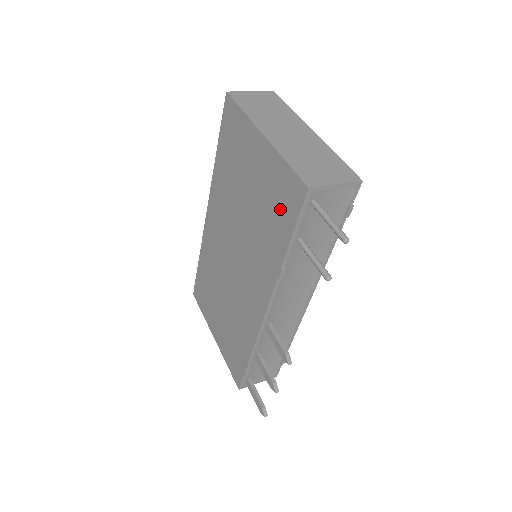
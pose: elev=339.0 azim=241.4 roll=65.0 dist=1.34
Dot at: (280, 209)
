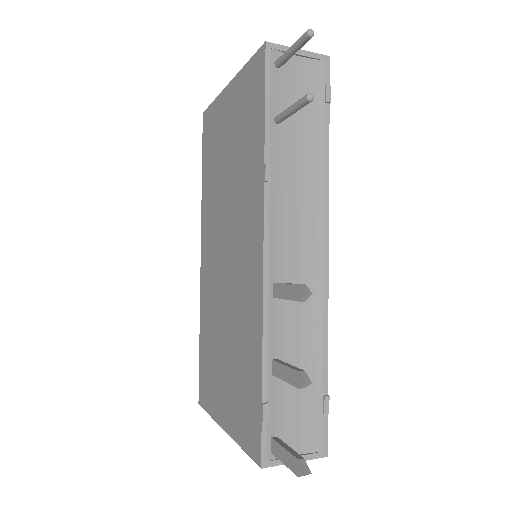
Dot at: (251, 109)
